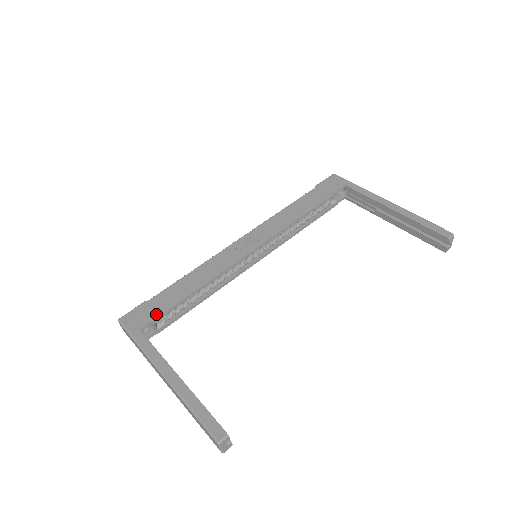
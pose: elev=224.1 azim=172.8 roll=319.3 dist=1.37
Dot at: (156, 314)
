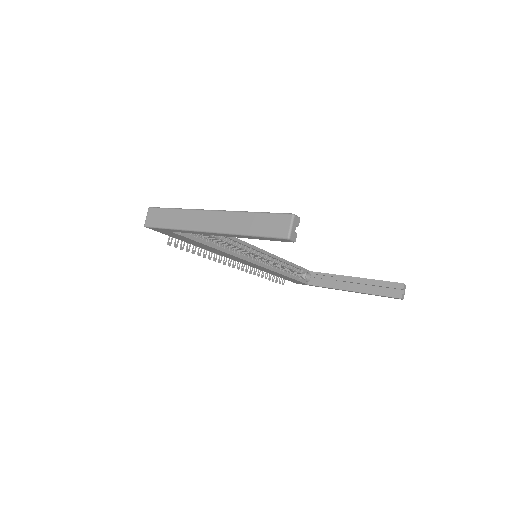
Dot at: occluded
